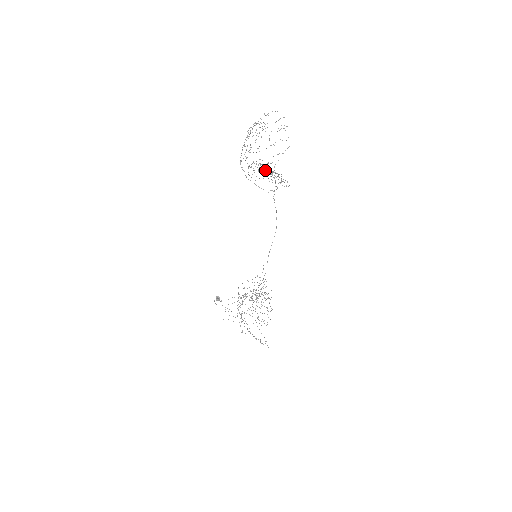
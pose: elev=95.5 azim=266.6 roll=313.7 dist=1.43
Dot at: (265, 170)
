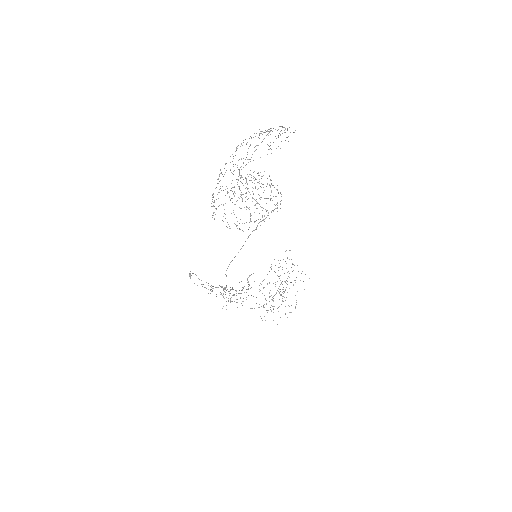
Dot at: occluded
